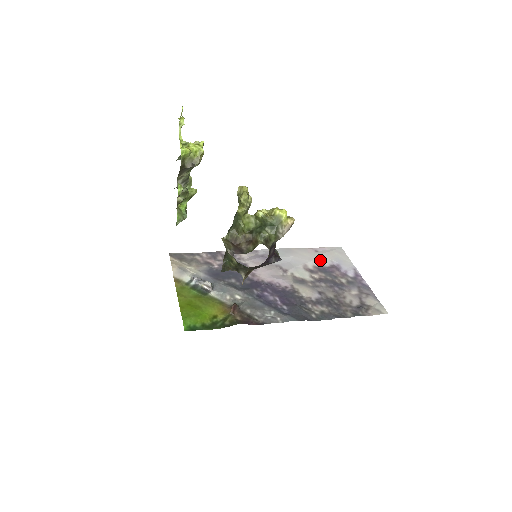
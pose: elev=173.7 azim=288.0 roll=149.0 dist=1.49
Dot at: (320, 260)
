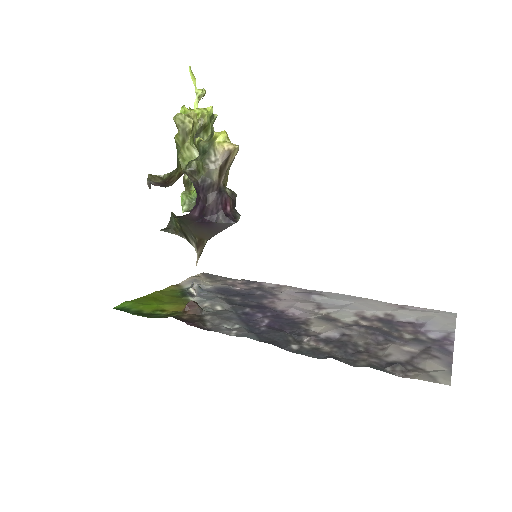
Dot at: (395, 314)
